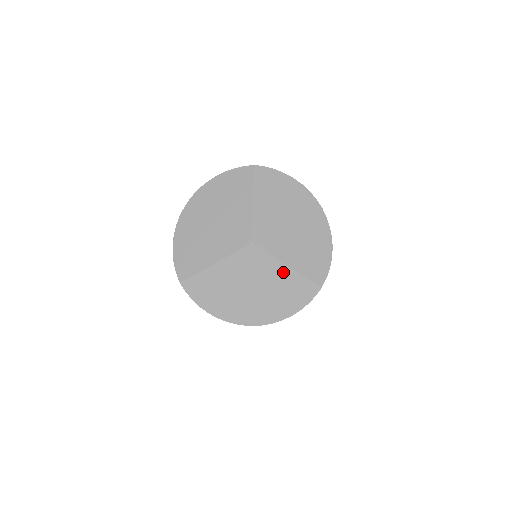
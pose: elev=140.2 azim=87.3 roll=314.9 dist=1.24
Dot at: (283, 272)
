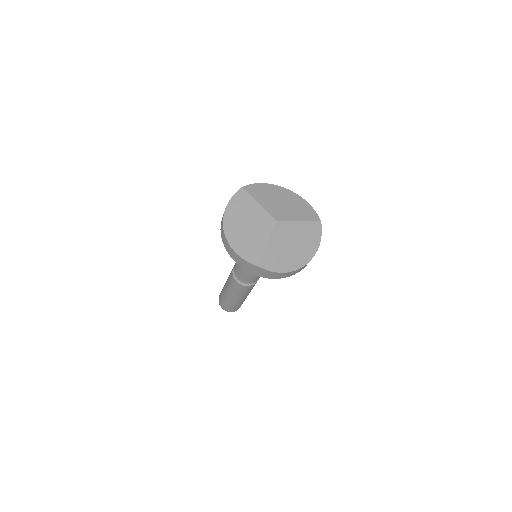
Dot at: (300, 225)
